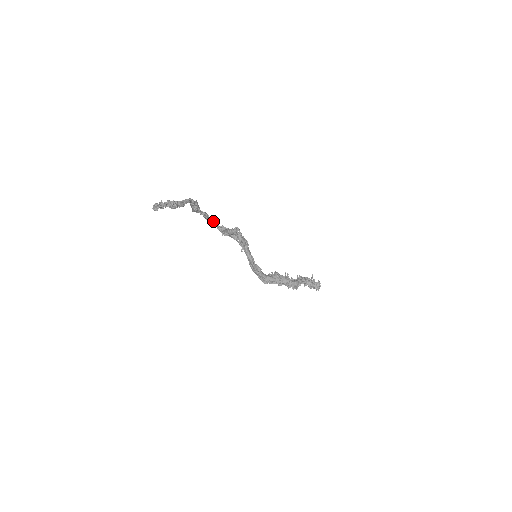
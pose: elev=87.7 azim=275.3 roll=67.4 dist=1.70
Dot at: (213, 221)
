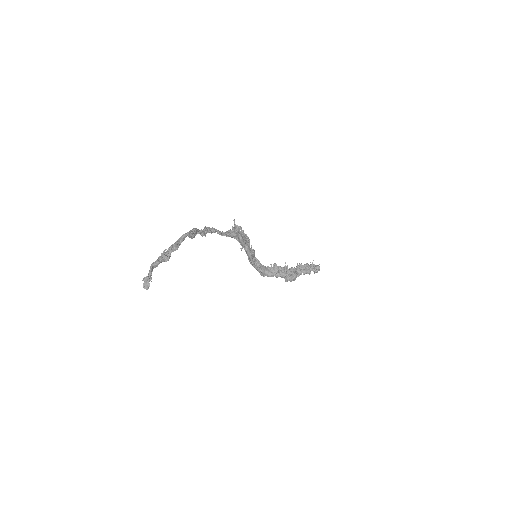
Dot at: (212, 231)
